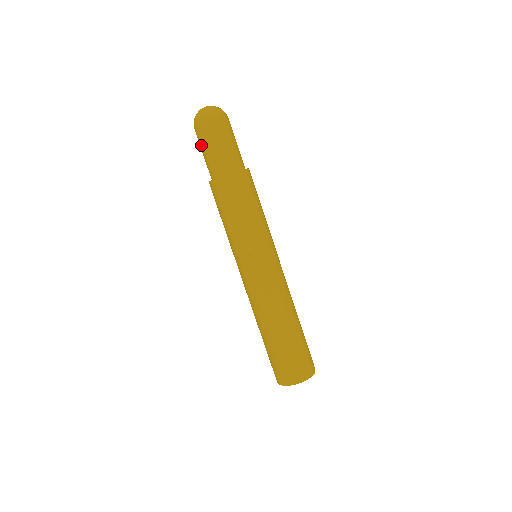
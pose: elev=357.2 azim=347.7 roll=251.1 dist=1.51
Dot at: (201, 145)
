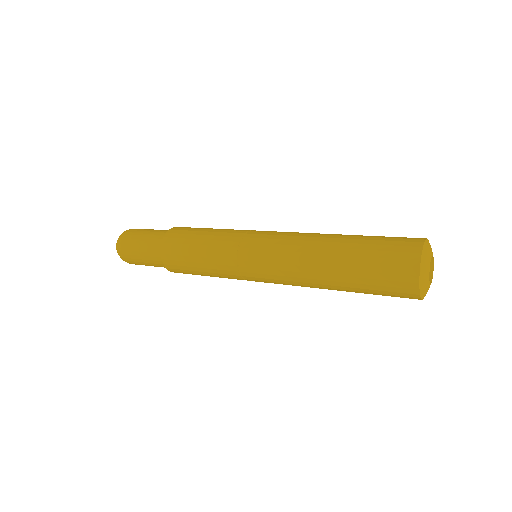
Dot at: (136, 259)
